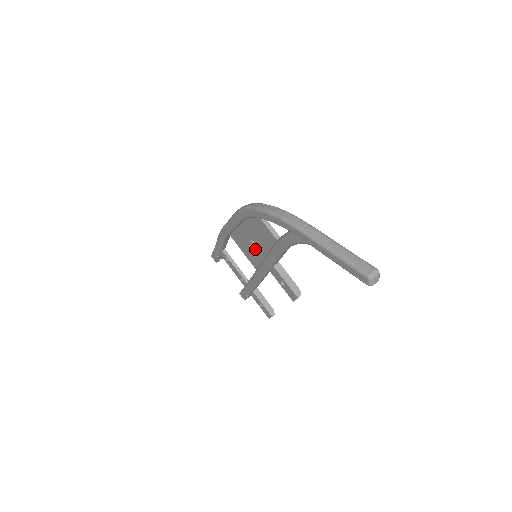
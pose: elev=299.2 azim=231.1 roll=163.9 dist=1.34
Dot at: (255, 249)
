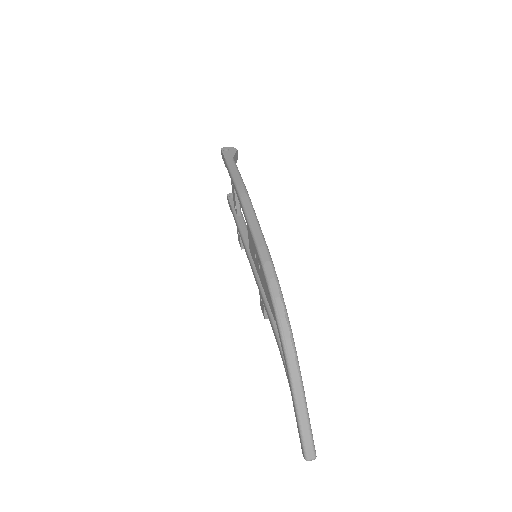
Dot at: (258, 266)
